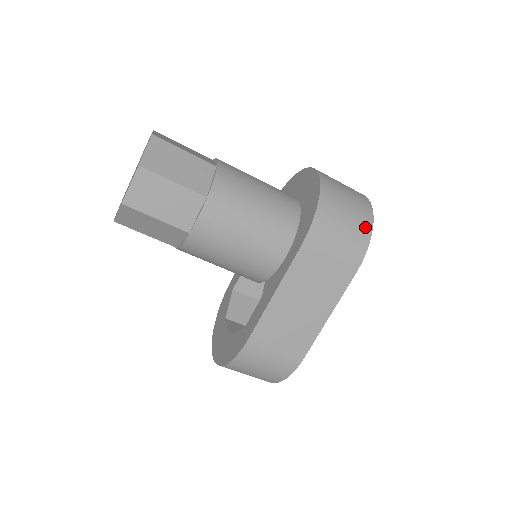
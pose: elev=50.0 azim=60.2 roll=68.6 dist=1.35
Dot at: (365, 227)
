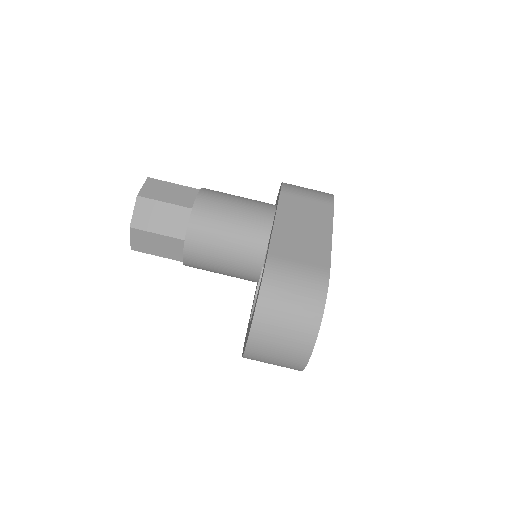
Dot at: occluded
